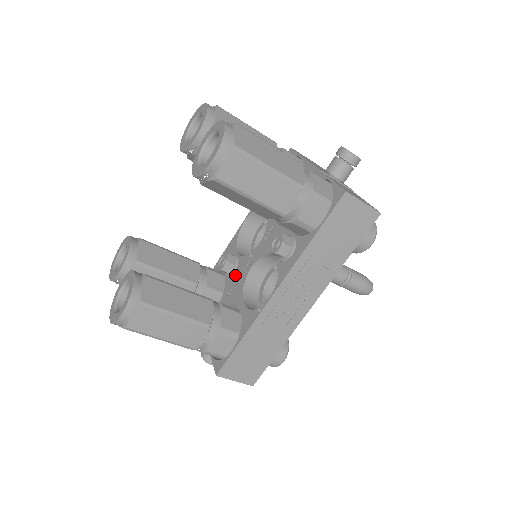
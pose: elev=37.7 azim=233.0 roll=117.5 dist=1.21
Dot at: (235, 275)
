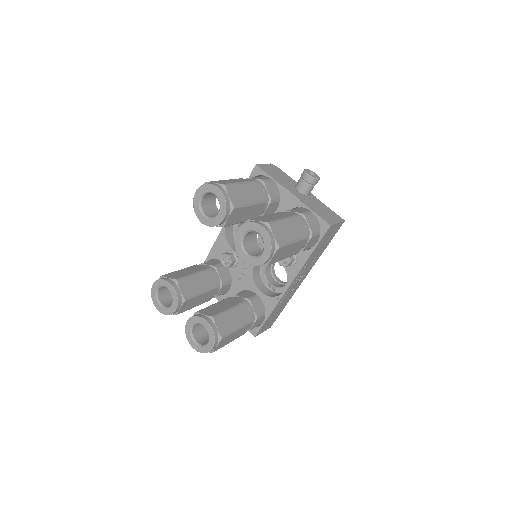
Dot at: (239, 267)
